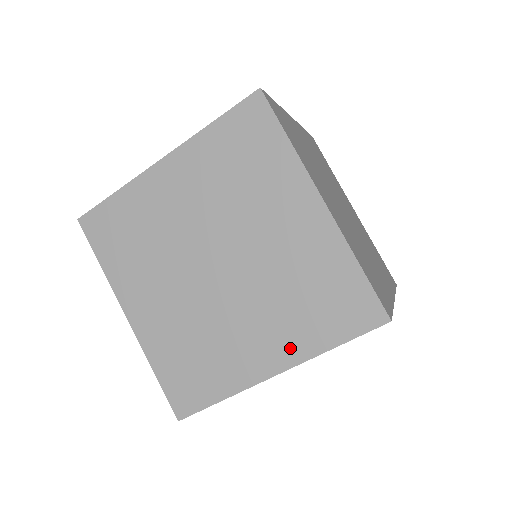
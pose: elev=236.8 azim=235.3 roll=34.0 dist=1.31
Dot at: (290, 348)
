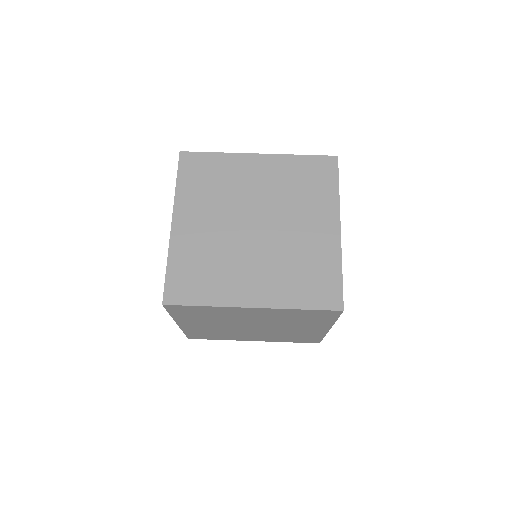
Dot at: (273, 296)
